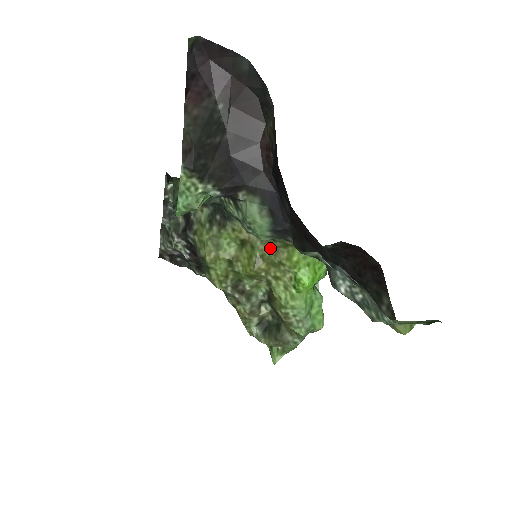
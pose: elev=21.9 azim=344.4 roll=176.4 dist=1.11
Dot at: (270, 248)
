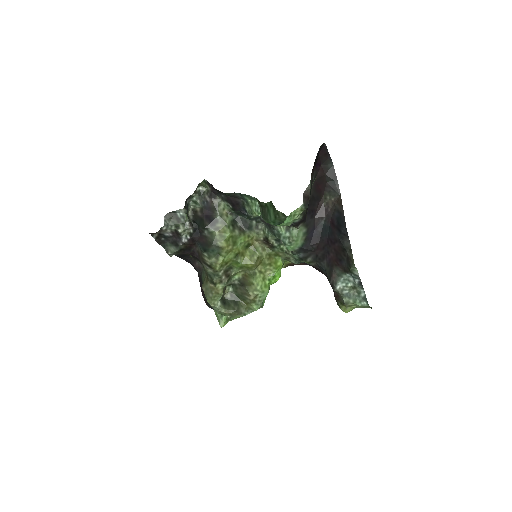
Dot at: (266, 254)
